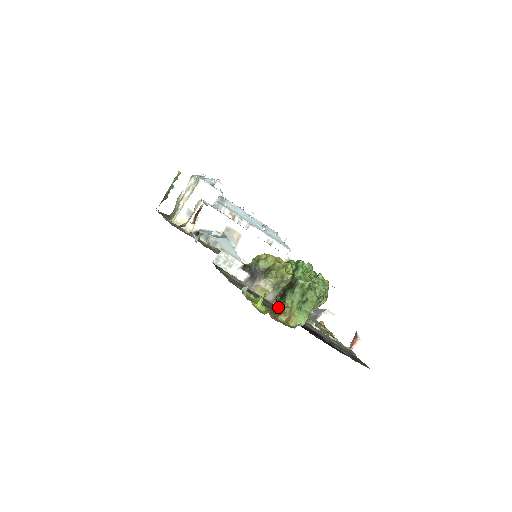
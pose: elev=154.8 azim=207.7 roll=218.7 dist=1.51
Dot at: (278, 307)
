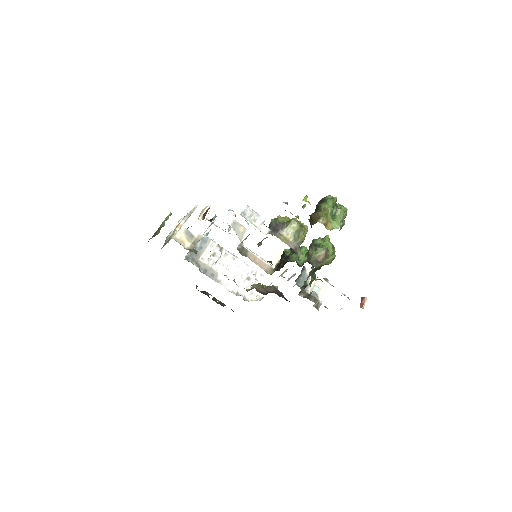
Dot at: (315, 218)
